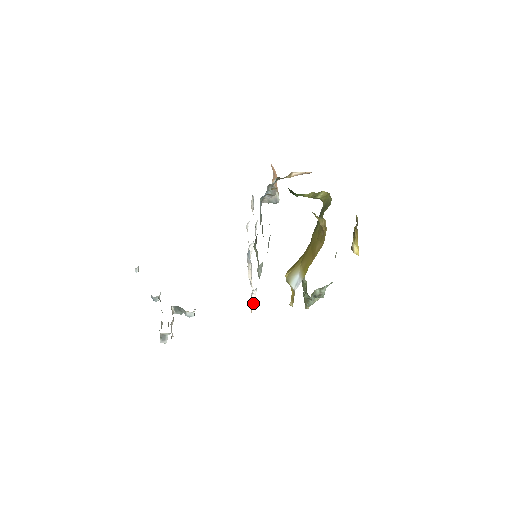
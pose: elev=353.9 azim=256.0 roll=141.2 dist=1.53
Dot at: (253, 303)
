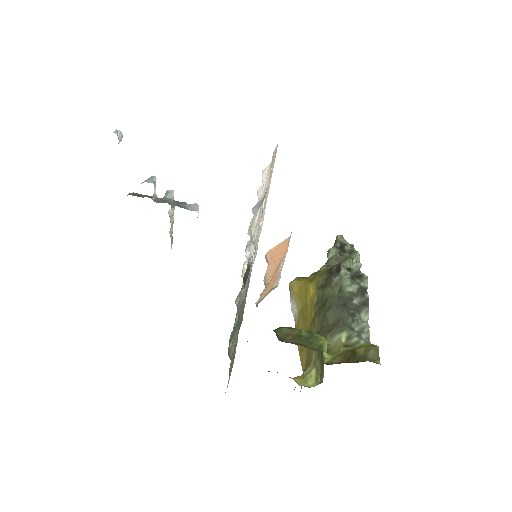
Dot at: occluded
